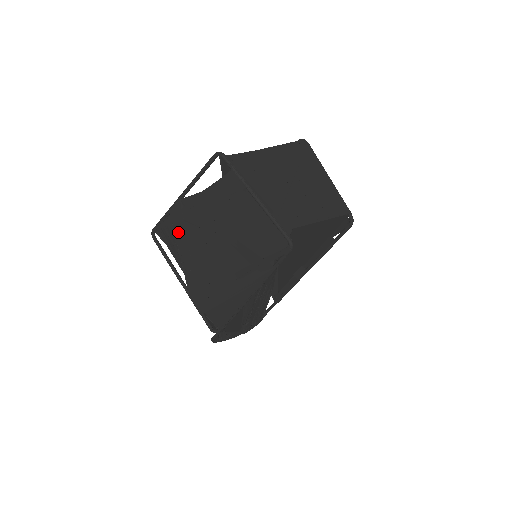
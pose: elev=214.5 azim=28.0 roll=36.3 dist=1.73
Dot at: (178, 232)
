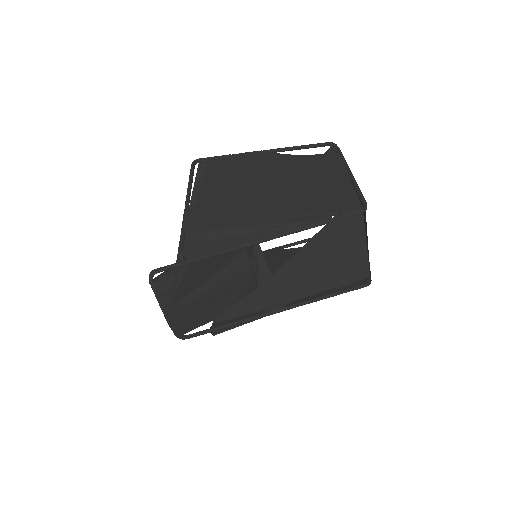
Dot at: (233, 168)
